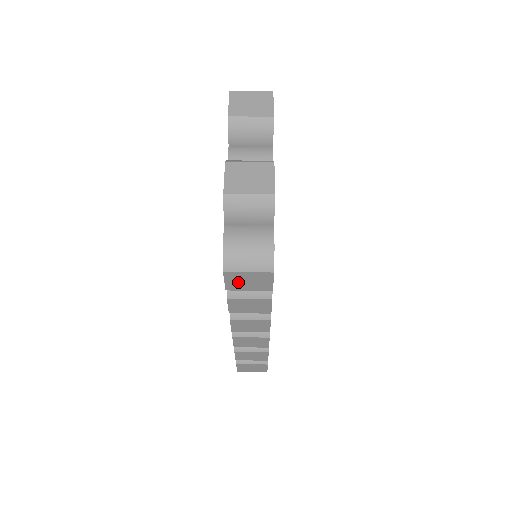
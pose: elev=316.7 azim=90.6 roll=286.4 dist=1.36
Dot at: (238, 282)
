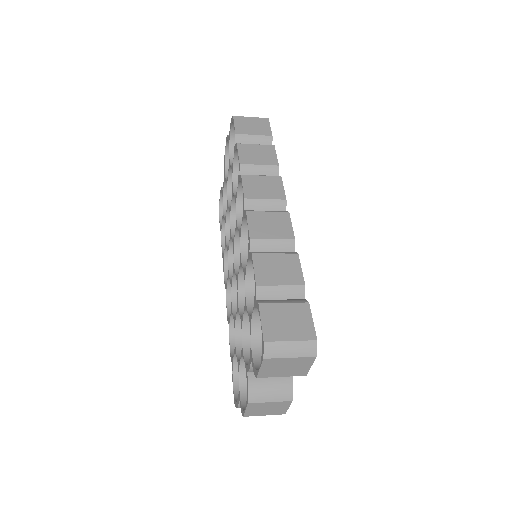
Dot at: (244, 126)
